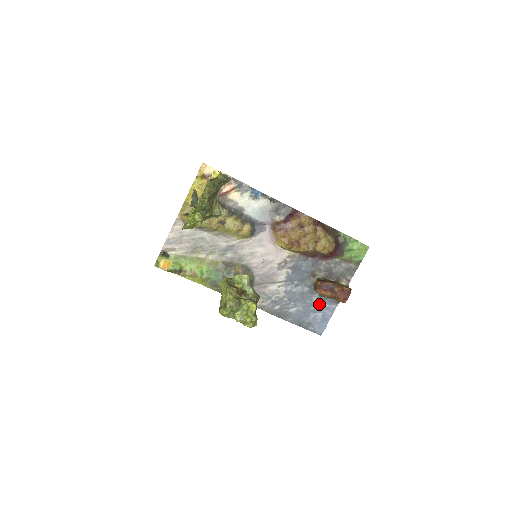
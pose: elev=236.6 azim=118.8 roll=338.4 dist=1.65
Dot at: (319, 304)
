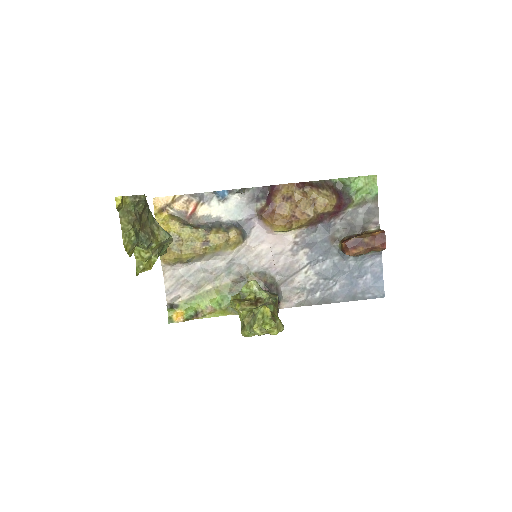
Dot at: (360, 266)
